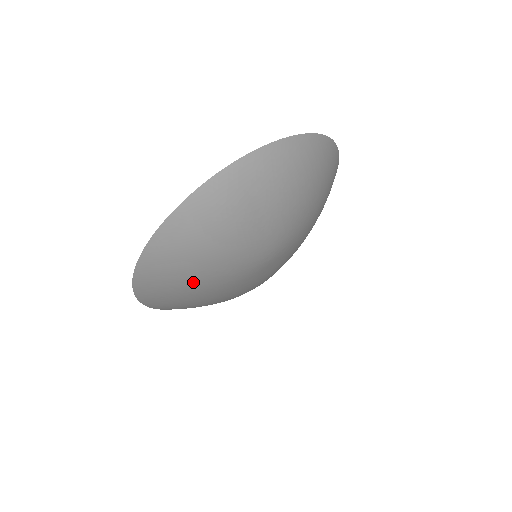
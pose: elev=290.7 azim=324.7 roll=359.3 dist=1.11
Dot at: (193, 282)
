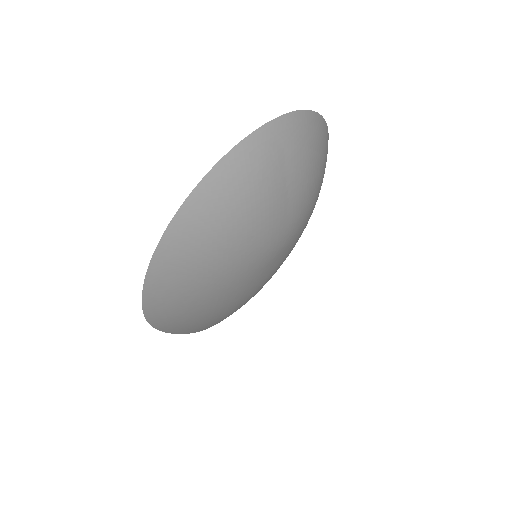
Dot at: (214, 265)
